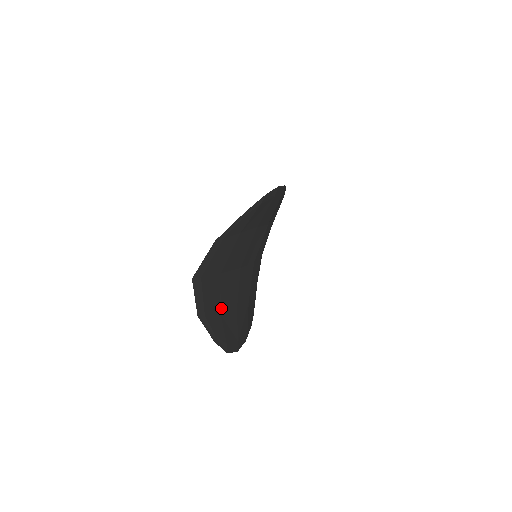
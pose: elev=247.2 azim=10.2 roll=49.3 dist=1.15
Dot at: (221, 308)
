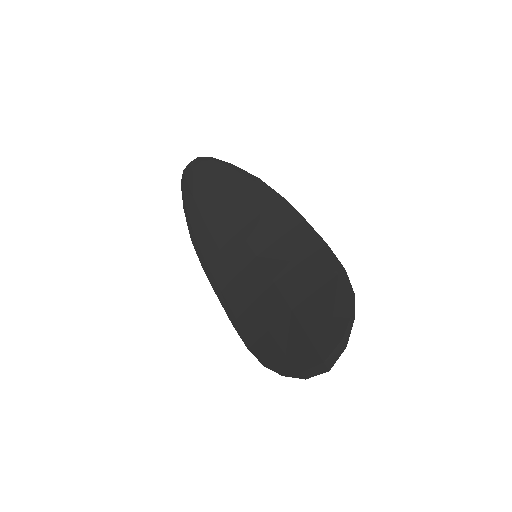
Dot at: (290, 352)
